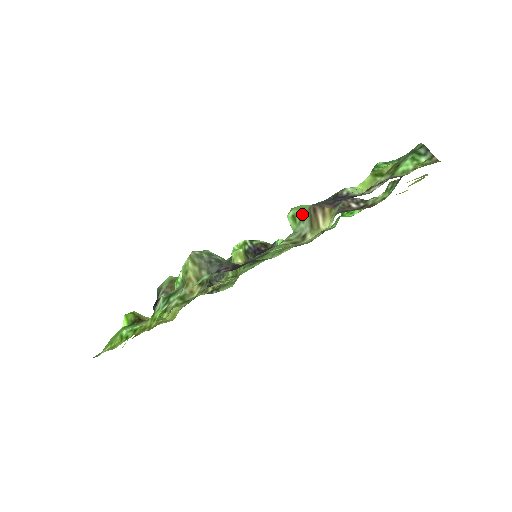
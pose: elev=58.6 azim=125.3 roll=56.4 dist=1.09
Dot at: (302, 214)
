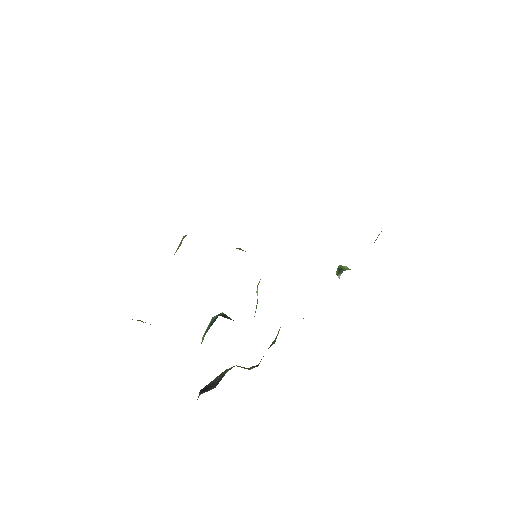
Dot at: occluded
